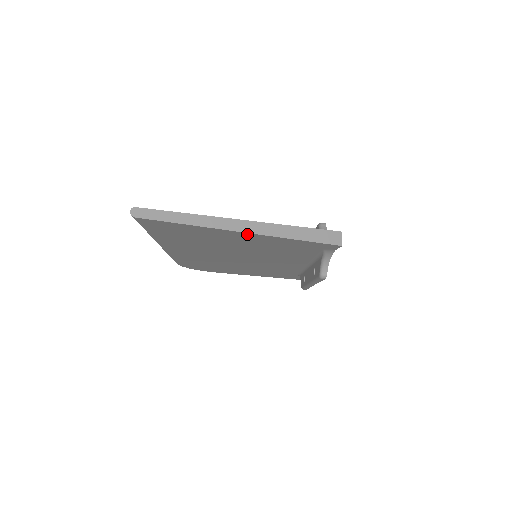
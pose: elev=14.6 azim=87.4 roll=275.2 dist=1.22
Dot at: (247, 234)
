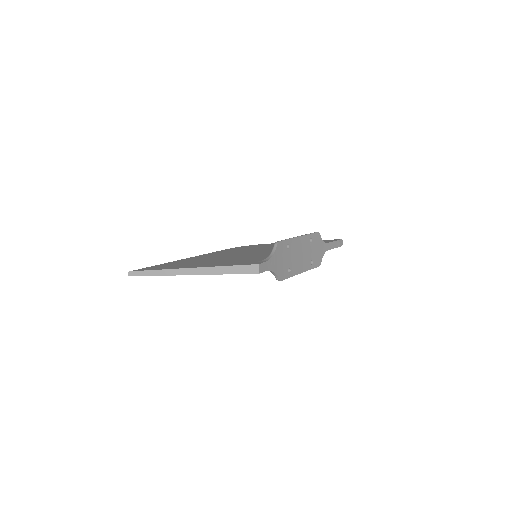
Dot at: (194, 274)
